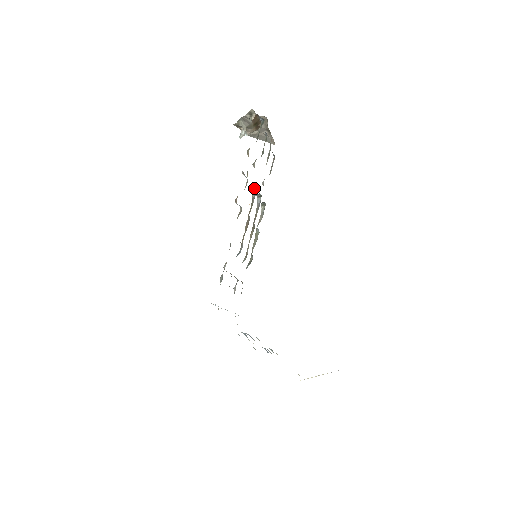
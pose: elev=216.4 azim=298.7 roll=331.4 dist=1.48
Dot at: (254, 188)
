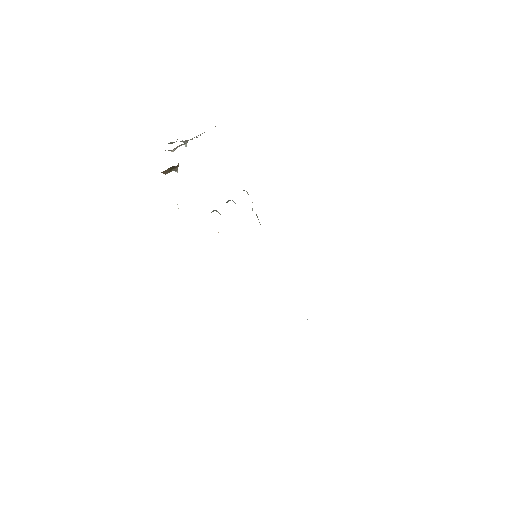
Dot at: (215, 210)
